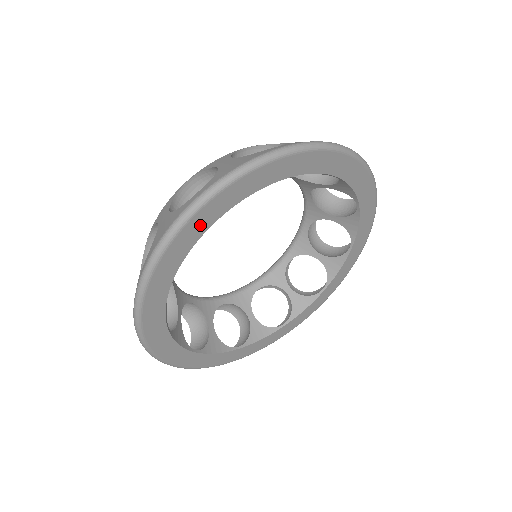
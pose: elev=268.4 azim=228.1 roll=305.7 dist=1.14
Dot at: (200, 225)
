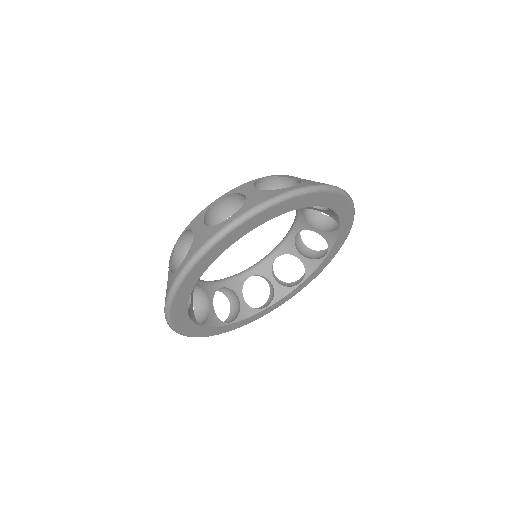
Dot at: (181, 318)
